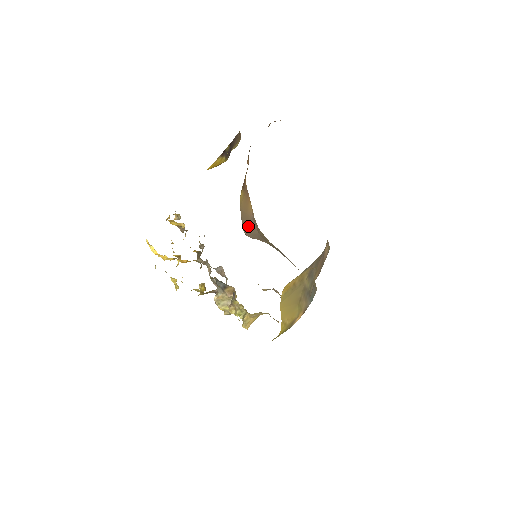
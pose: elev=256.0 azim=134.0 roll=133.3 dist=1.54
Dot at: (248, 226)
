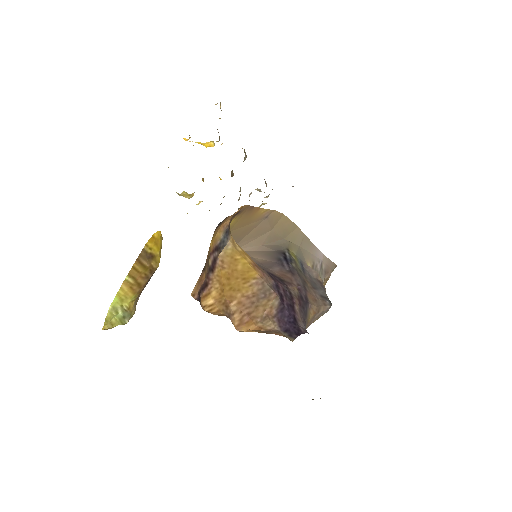
Dot at: (249, 233)
